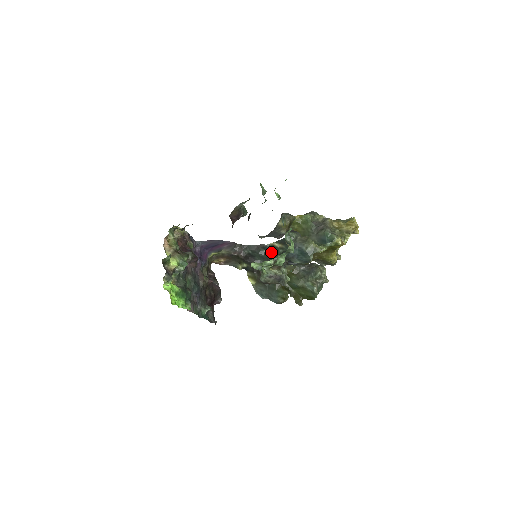
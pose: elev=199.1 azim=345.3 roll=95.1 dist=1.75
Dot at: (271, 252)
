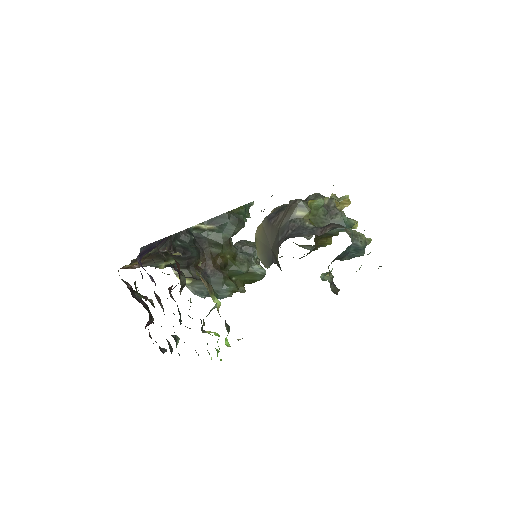
Dot at: (195, 237)
